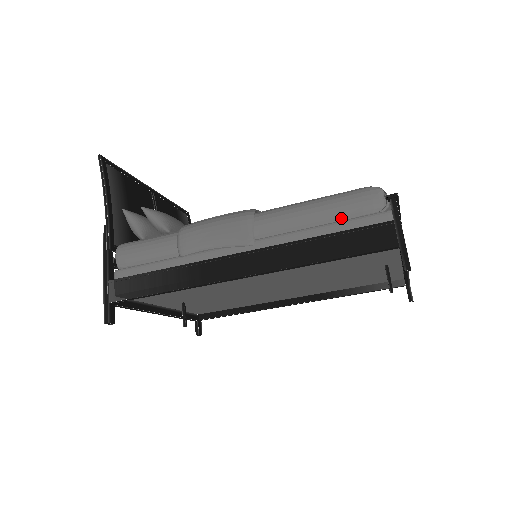
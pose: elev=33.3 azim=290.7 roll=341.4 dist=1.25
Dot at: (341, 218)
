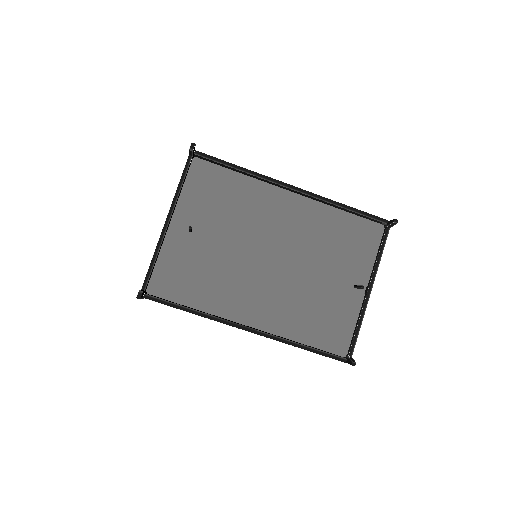
Dot at: occluded
